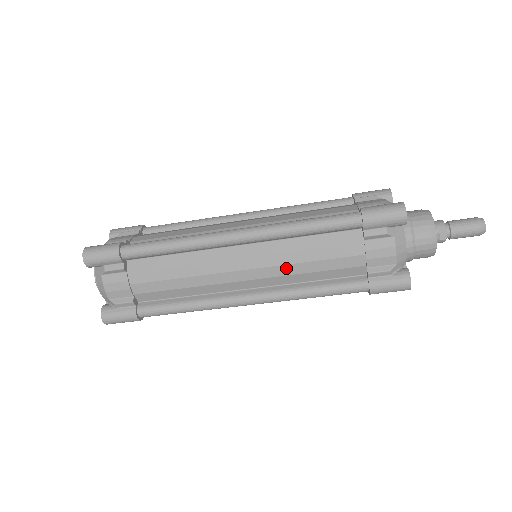
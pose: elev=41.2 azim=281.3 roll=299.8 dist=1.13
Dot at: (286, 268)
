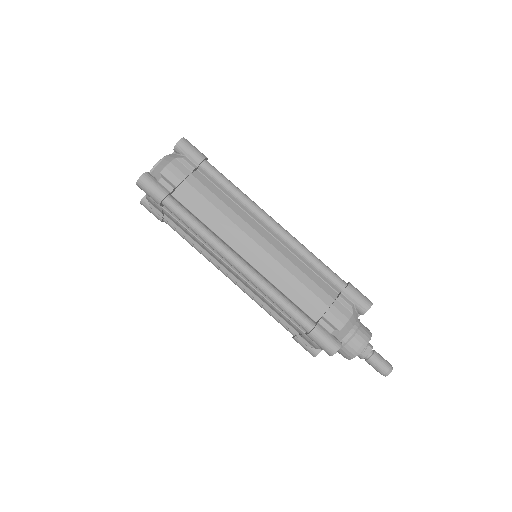
Dot at: (281, 268)
